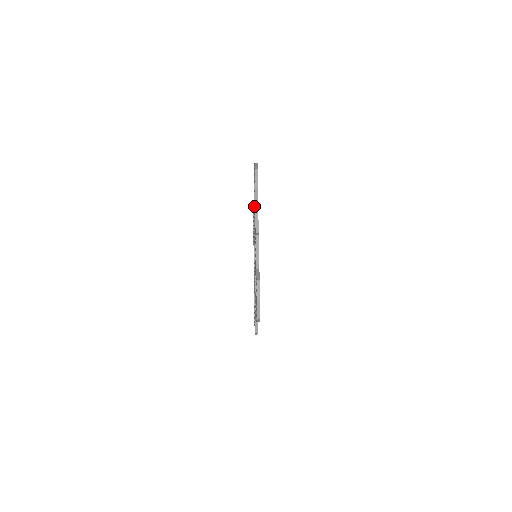
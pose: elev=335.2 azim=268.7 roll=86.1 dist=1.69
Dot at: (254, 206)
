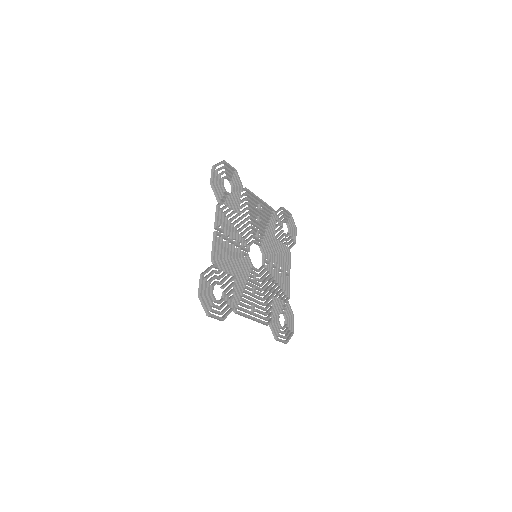
Dot at: (241, 205)
